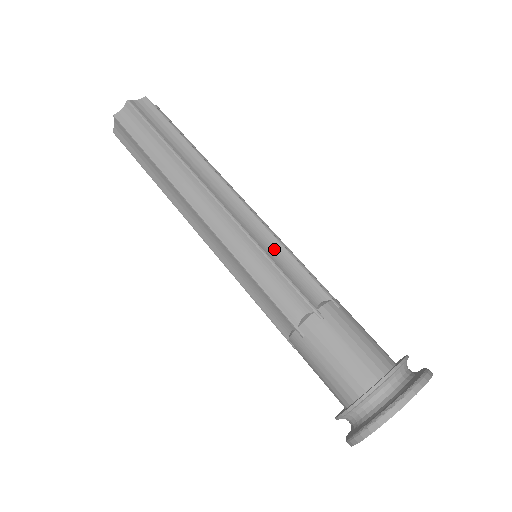
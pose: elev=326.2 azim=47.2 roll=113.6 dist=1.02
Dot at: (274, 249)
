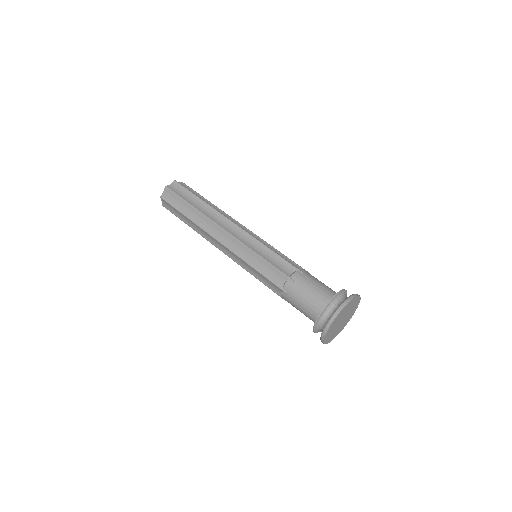
Dot at: (270, 248)
